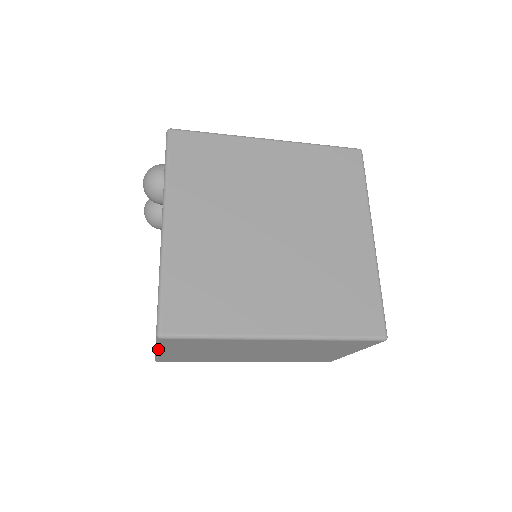
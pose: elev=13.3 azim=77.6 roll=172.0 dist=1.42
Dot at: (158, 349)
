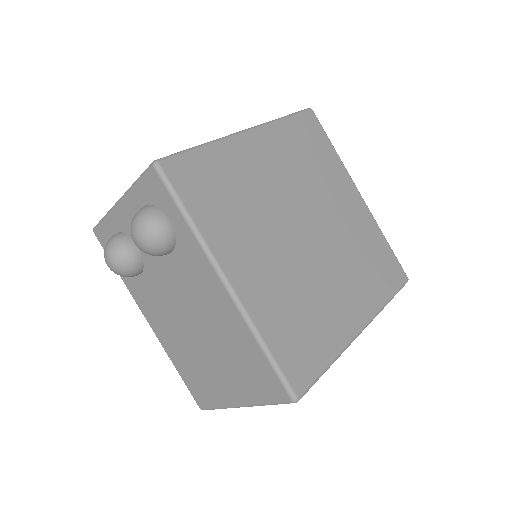
Dot at: occluded
